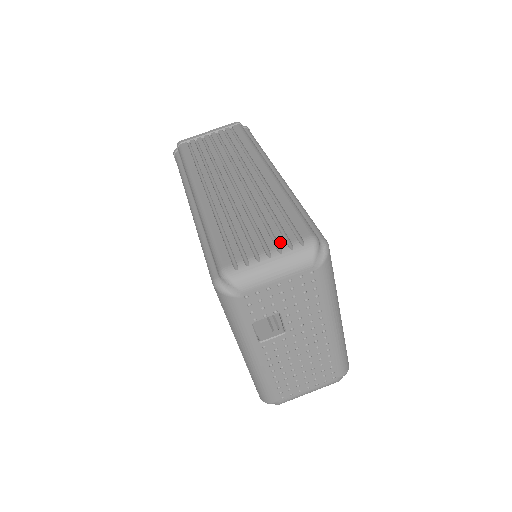
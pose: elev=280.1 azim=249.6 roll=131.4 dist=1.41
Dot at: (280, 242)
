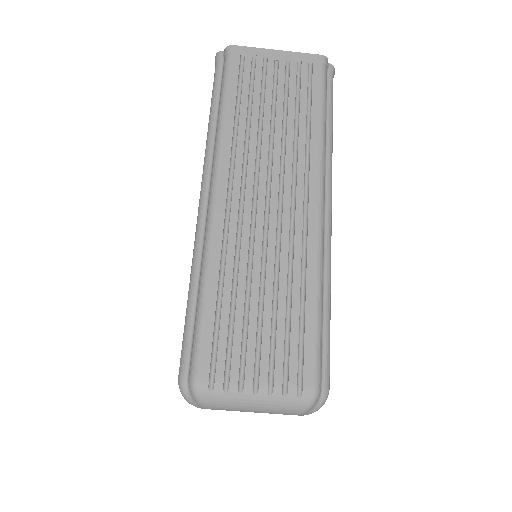
Dot at: (276, 377)
